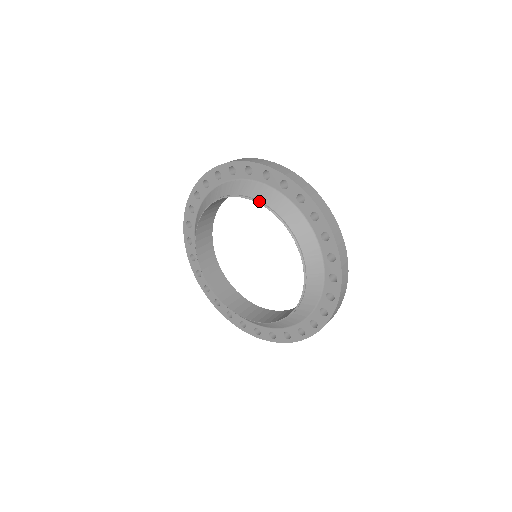
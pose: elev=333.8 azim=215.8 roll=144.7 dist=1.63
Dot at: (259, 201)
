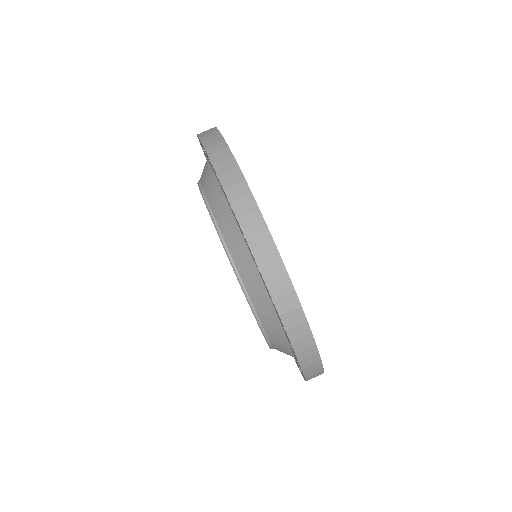
Dot at: (240, 279)
